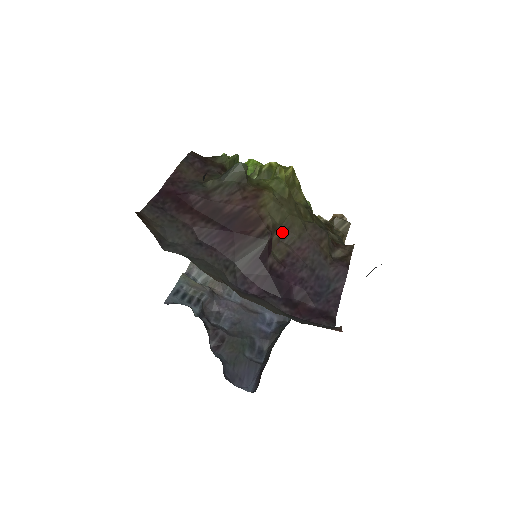
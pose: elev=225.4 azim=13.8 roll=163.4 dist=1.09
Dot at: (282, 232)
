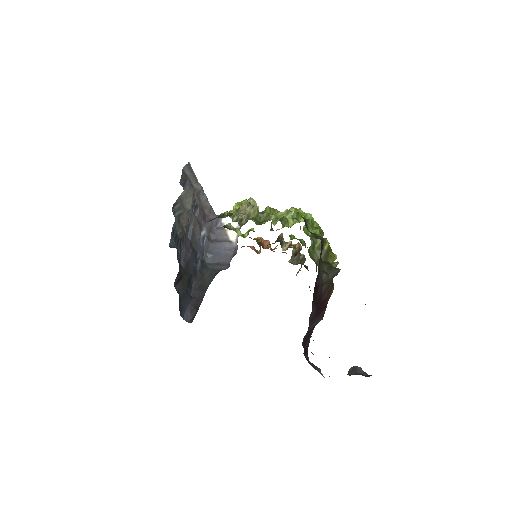
Dot at: occluded
